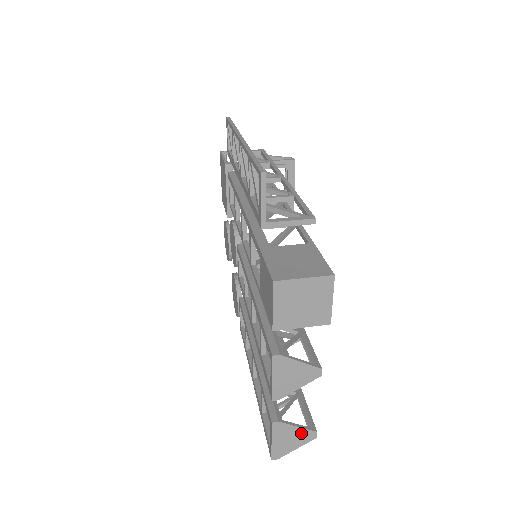
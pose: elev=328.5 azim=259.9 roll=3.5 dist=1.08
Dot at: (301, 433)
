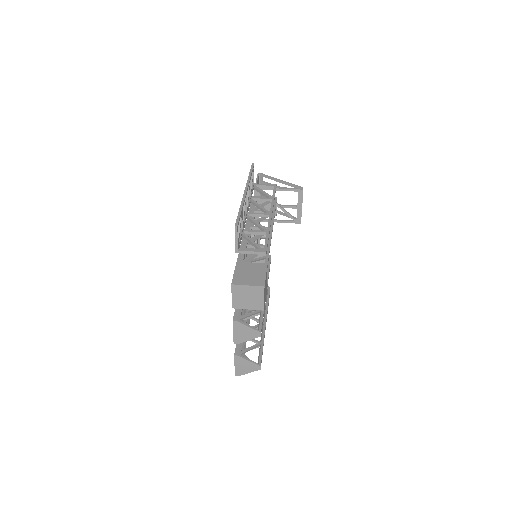
Dot at: (251, 365)
